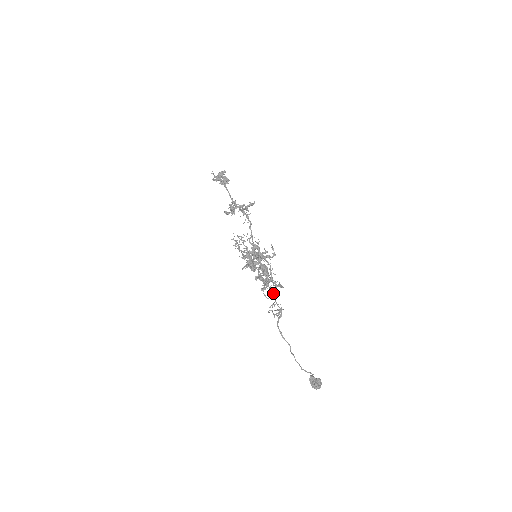
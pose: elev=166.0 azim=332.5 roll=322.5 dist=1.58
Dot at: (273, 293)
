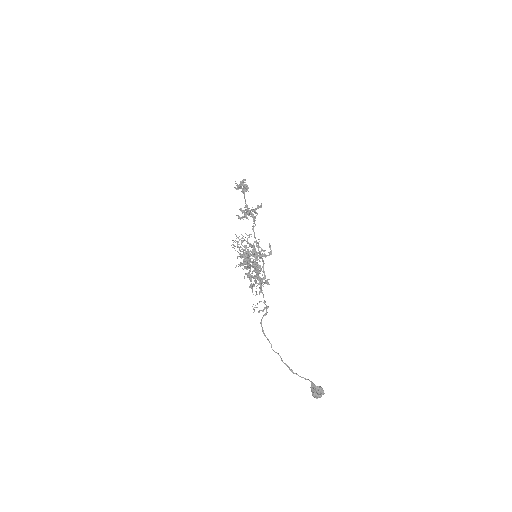
Dot at: (260, 290)
